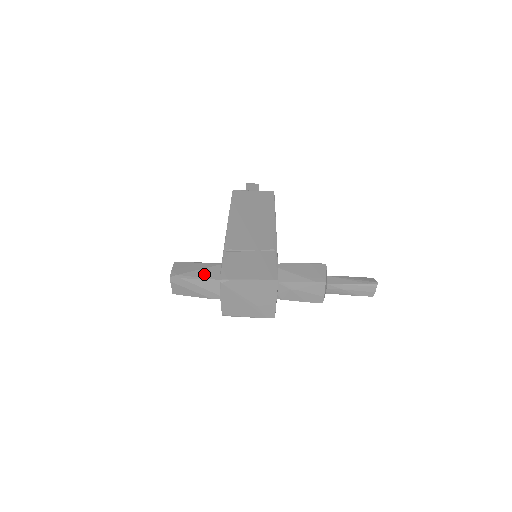
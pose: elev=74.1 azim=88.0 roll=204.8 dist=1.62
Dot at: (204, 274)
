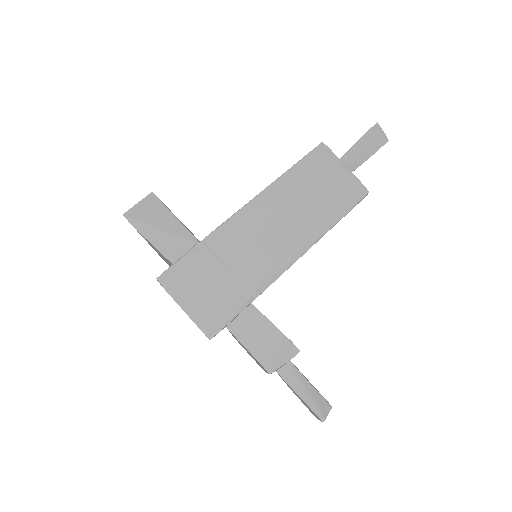
Dot at: (163, 242)
